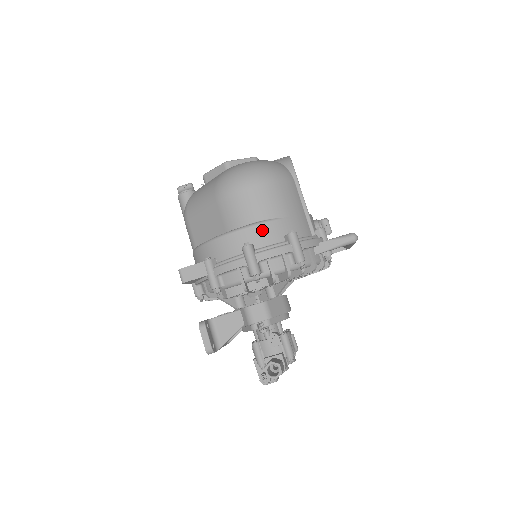
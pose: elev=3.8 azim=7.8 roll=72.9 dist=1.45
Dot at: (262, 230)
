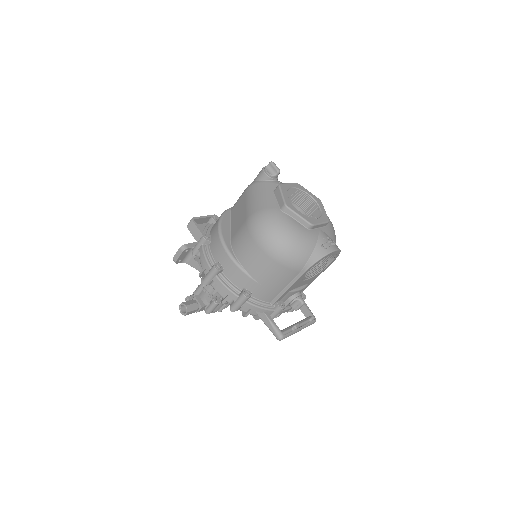
Dot at: (236, 271)
